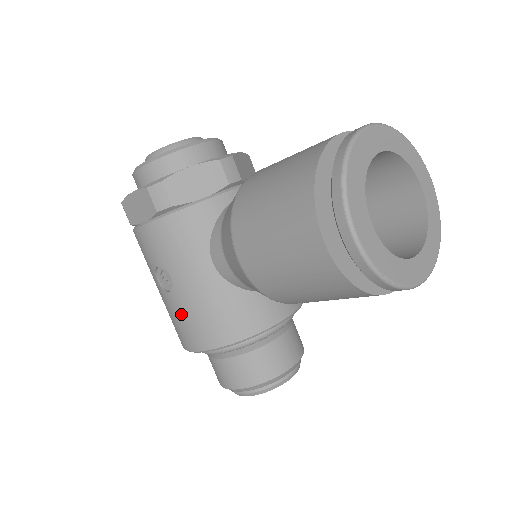
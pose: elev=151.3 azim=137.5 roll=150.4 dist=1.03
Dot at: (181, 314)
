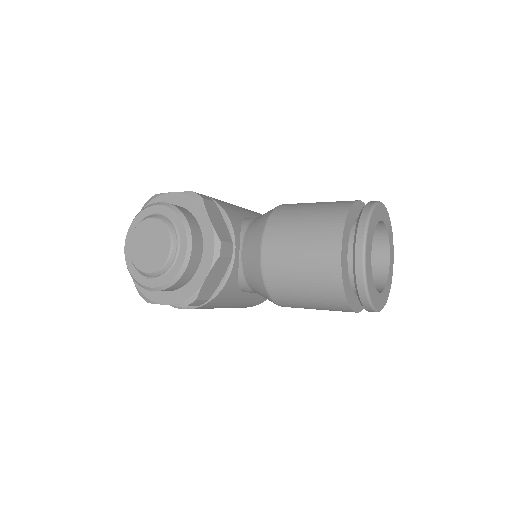
Dot at: occluded
